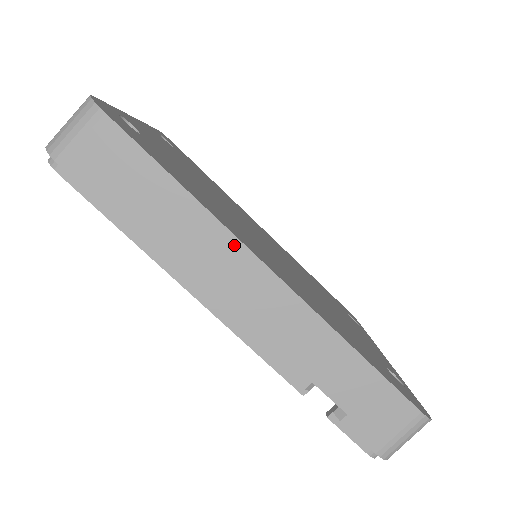
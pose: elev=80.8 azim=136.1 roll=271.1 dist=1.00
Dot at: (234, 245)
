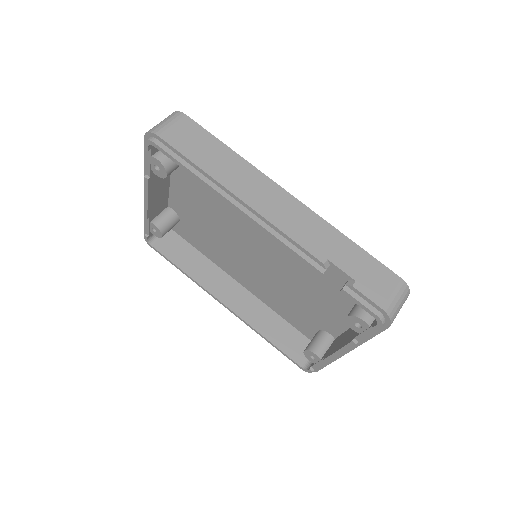
Dot at: (264, 179)
